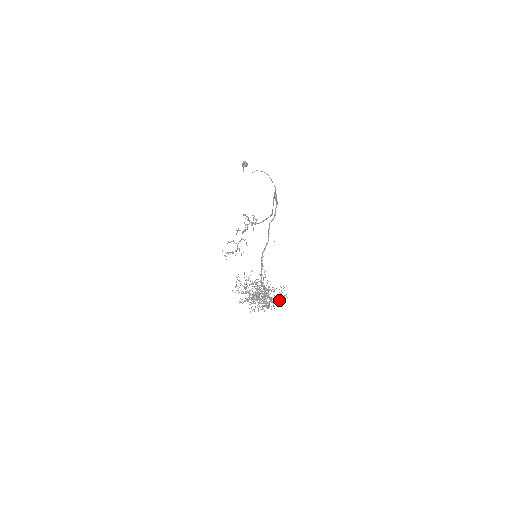
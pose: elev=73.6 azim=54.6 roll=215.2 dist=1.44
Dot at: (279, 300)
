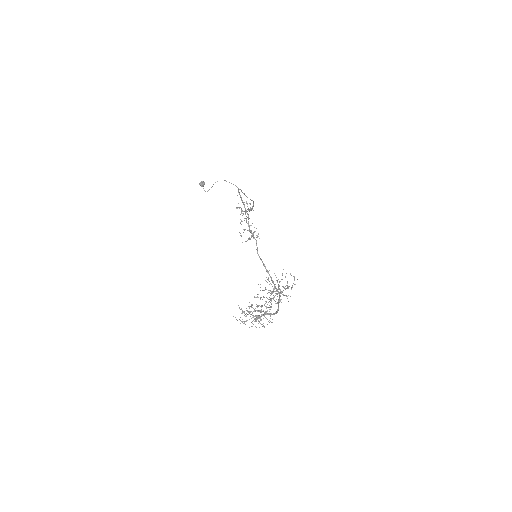
Dot at: occluded
